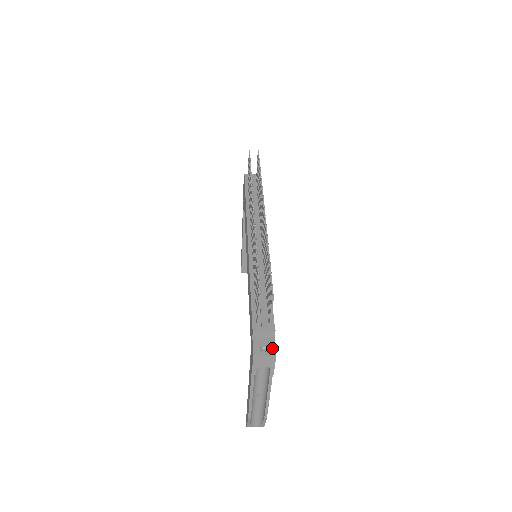
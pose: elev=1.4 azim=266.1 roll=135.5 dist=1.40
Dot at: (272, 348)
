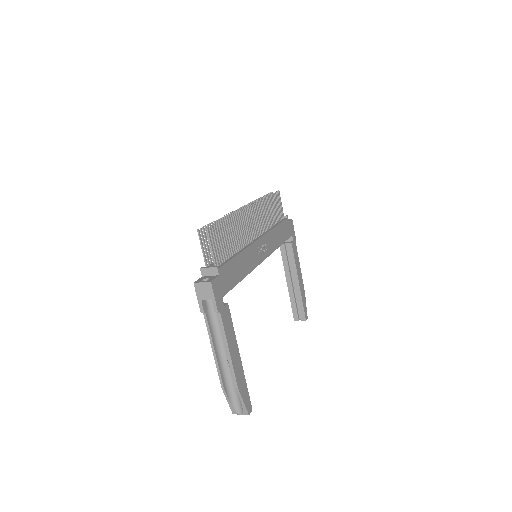
Dot at: (211, 279)
